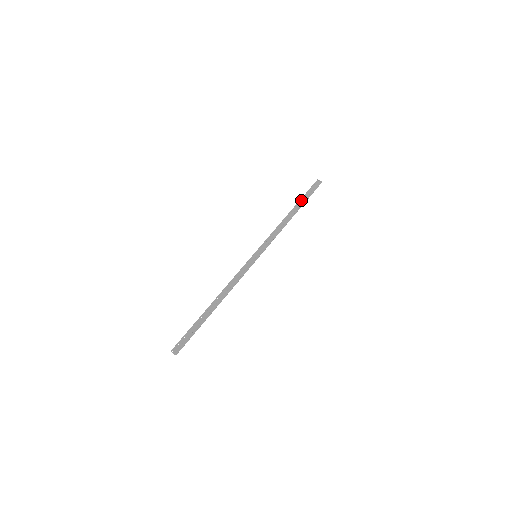
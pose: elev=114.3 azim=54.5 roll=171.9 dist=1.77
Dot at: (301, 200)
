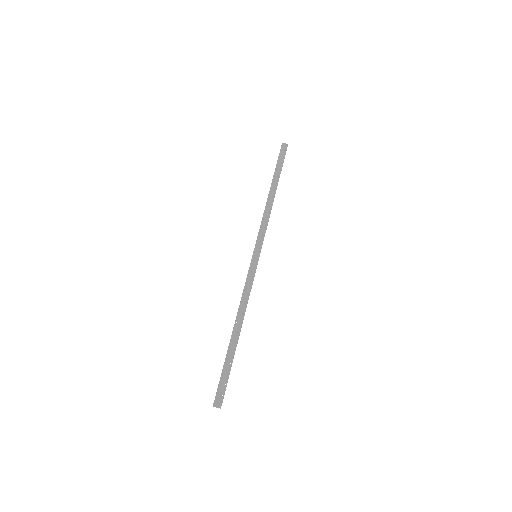
Dot at: (275, 173)
